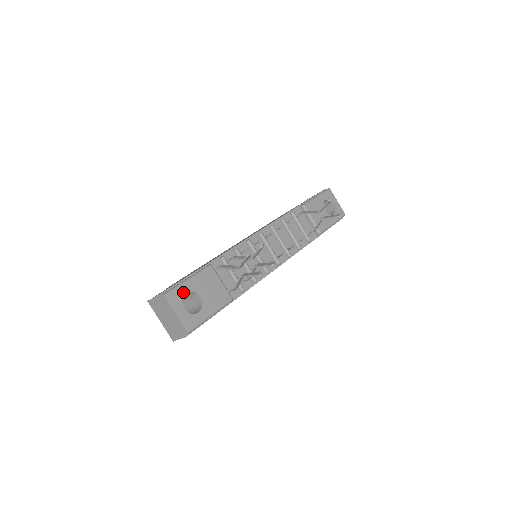
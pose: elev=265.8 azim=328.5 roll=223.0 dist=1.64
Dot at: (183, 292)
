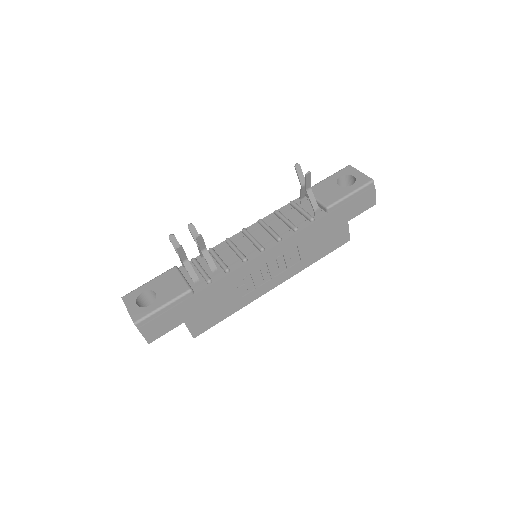
Dot at: (140, 292)
